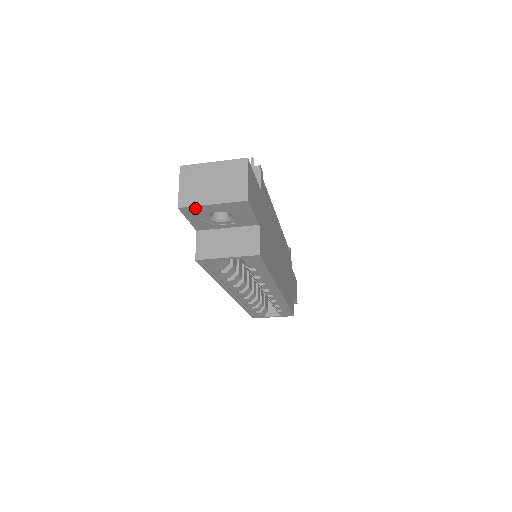
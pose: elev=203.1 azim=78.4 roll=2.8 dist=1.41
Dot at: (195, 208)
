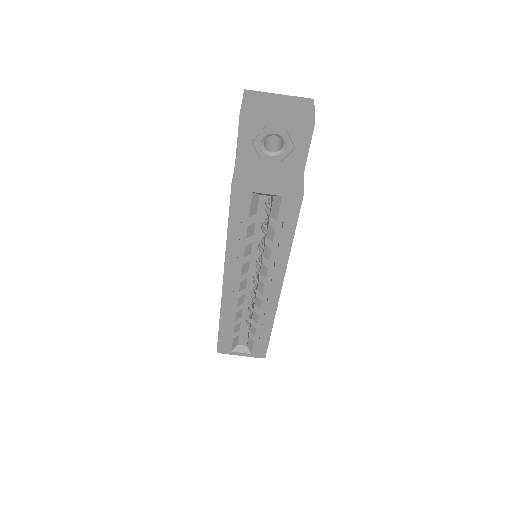
Dot at: (257, 119)
